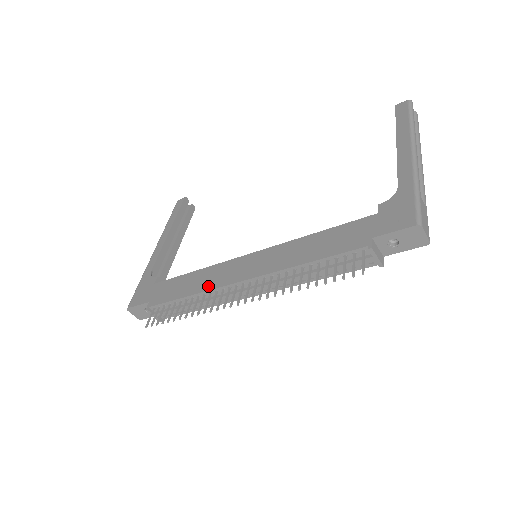
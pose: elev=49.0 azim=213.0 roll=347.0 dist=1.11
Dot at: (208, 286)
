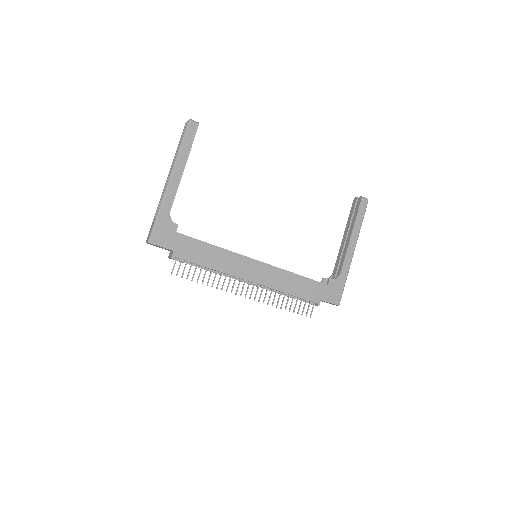
Dot at: (227, 270)
